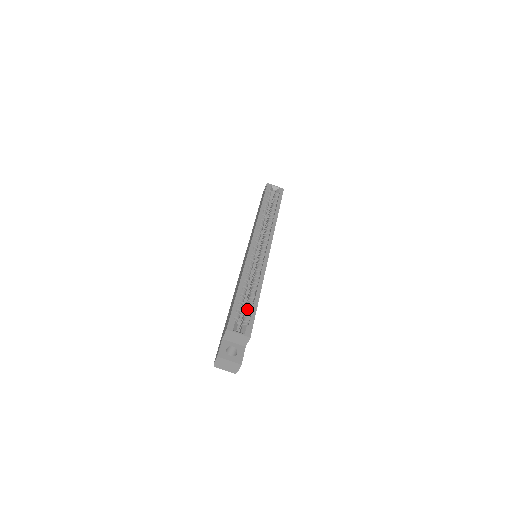
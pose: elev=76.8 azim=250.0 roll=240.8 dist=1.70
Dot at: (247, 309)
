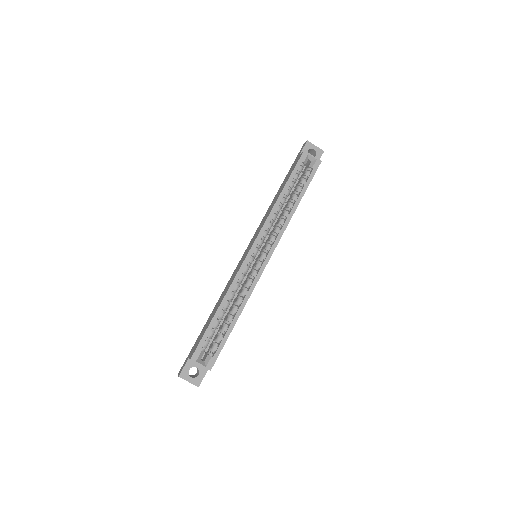
Dot at: (219, 336)
